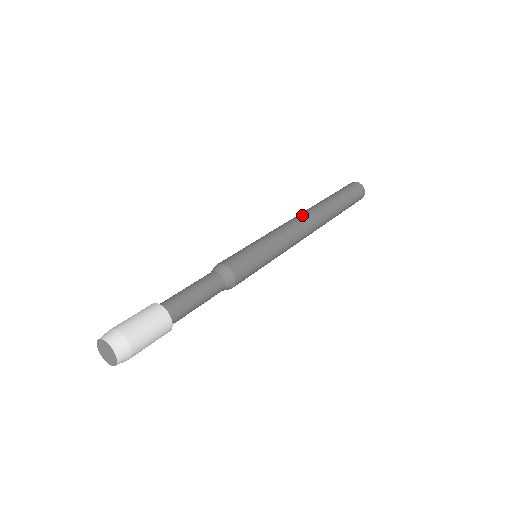
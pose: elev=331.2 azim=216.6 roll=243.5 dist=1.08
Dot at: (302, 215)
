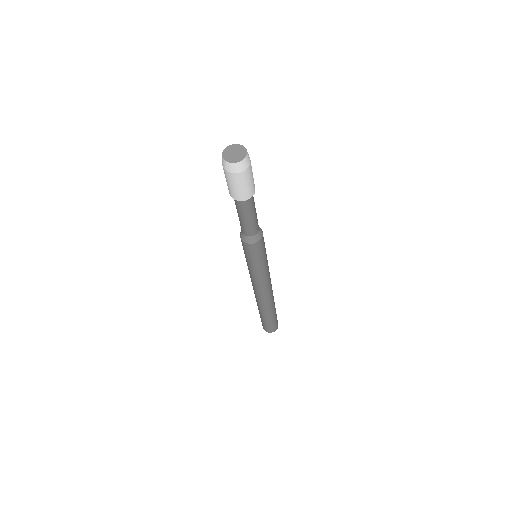
Dot at: occluded
